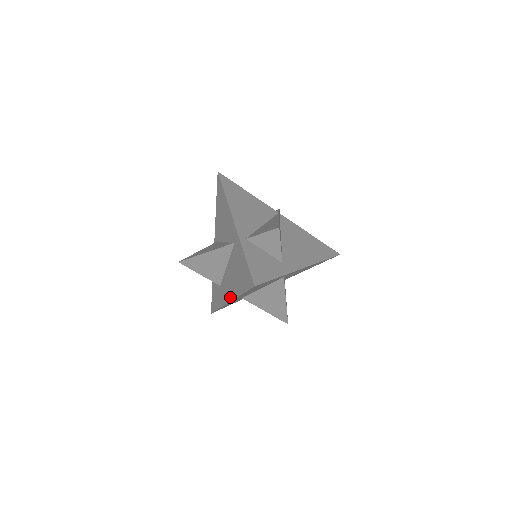
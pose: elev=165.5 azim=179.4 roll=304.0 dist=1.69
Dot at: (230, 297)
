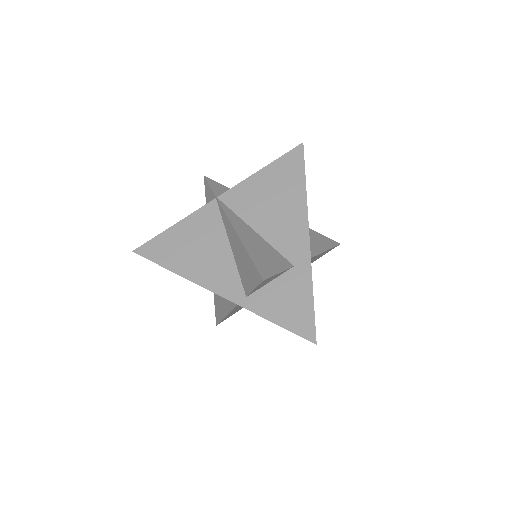
Dot at: occluded
